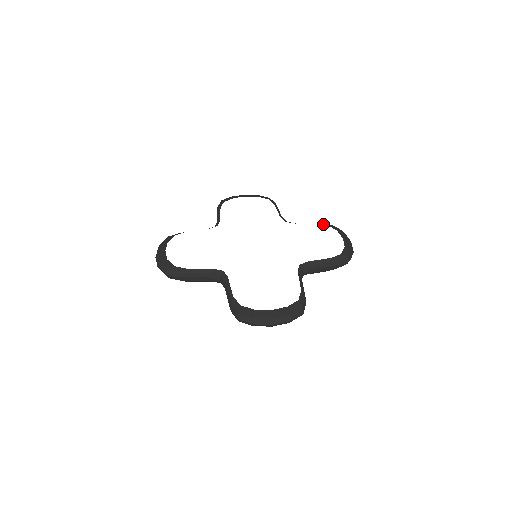
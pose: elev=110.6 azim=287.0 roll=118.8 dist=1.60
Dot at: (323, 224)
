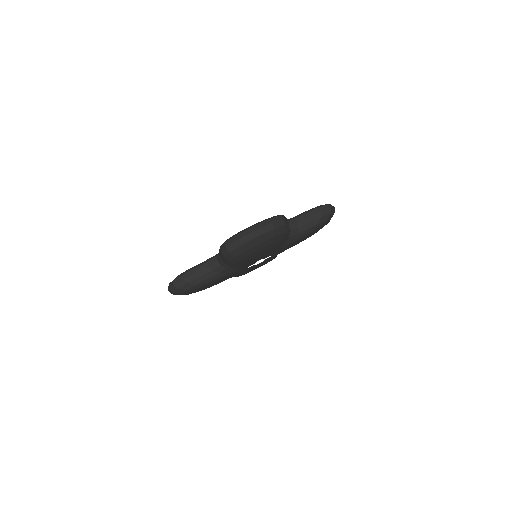
Dot at: occluded
